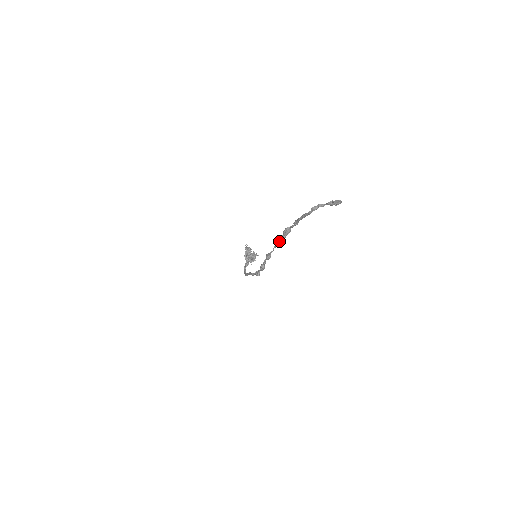
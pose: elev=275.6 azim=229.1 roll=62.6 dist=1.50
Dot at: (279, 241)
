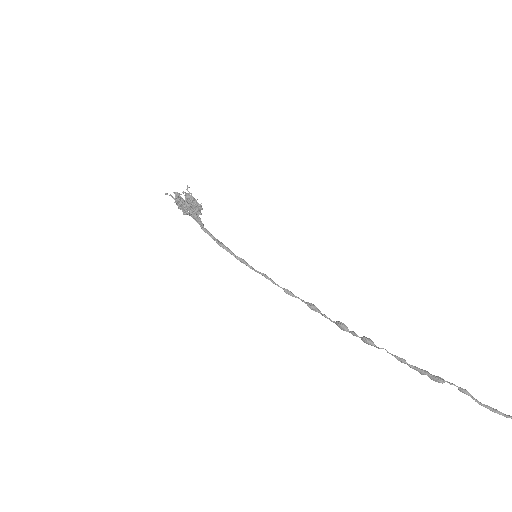
Dot at: occluded
